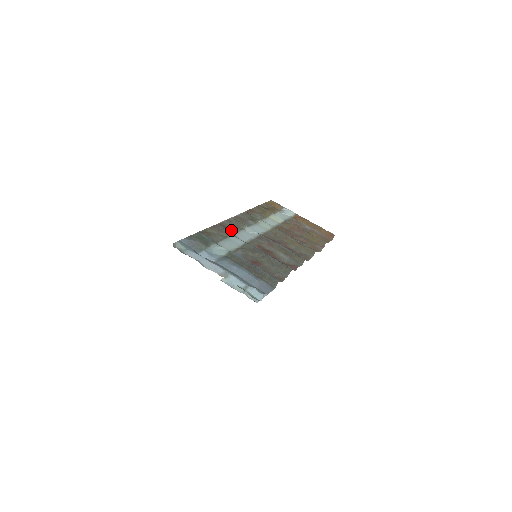
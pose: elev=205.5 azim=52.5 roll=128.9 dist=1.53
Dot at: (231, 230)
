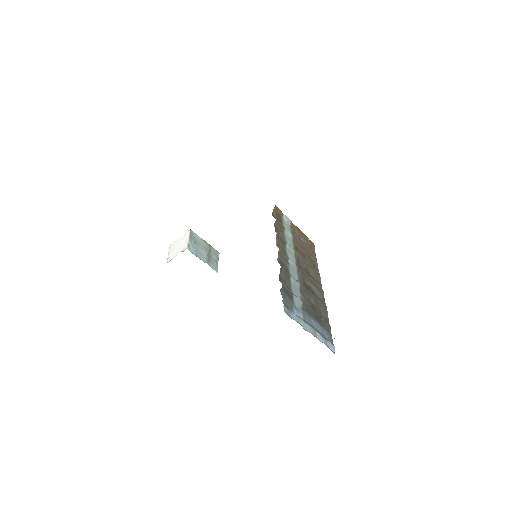
Dot at: (286, 268)
